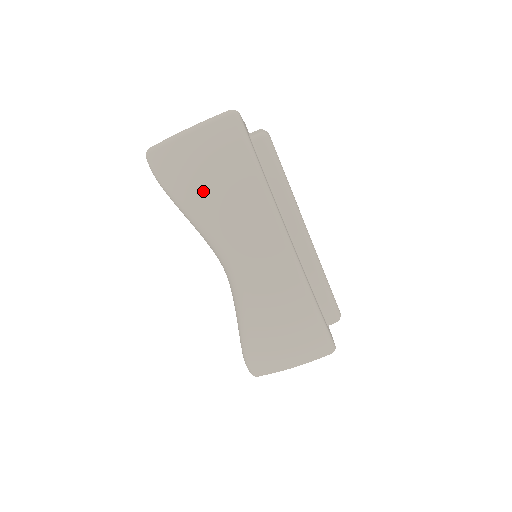
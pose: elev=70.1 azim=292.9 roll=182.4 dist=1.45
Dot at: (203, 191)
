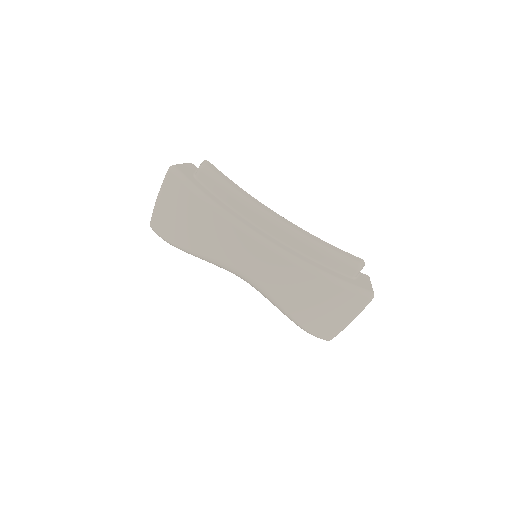
Dot at: (187, 235)
